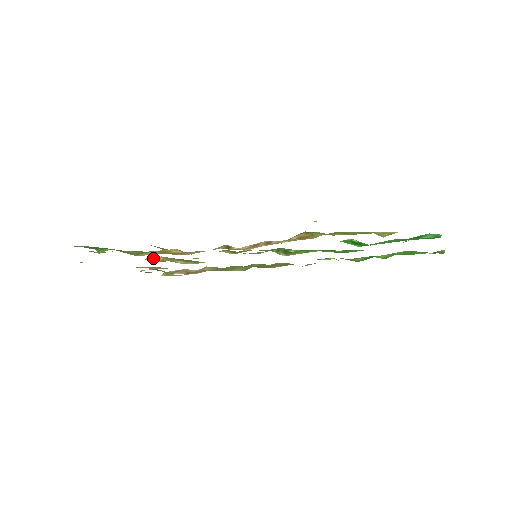
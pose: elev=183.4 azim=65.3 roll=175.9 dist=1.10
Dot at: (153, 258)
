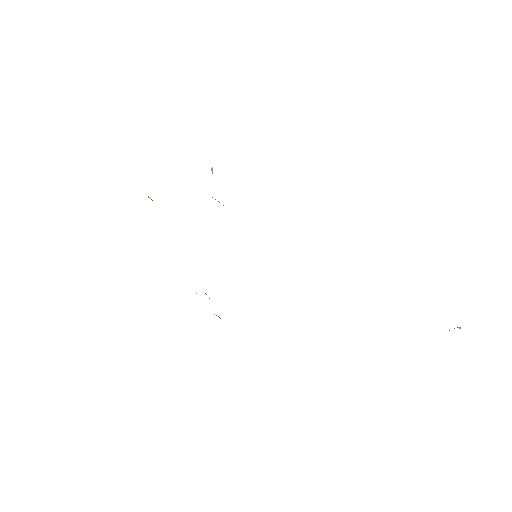
Dot at: occluded
